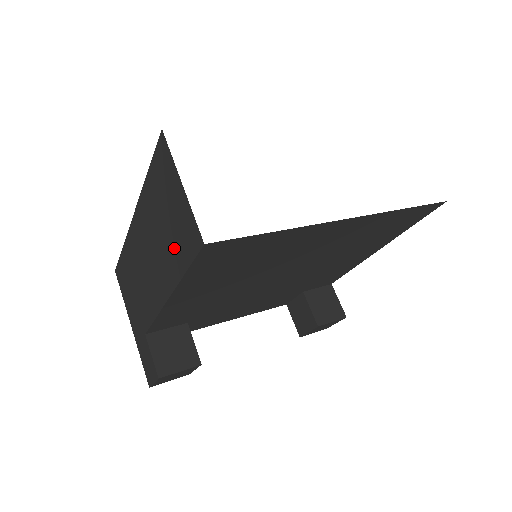
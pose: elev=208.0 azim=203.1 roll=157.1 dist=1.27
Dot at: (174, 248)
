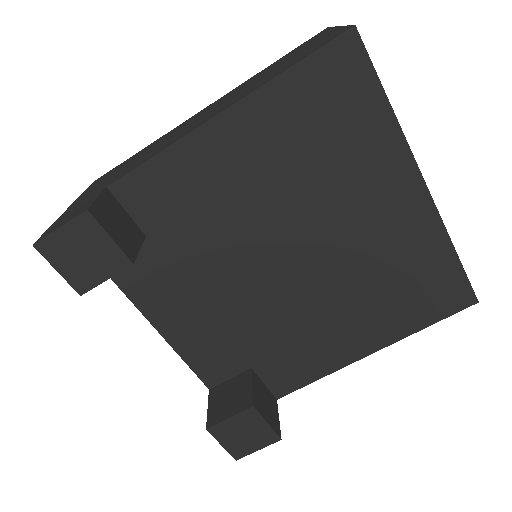
Dot at: (282, 67)
